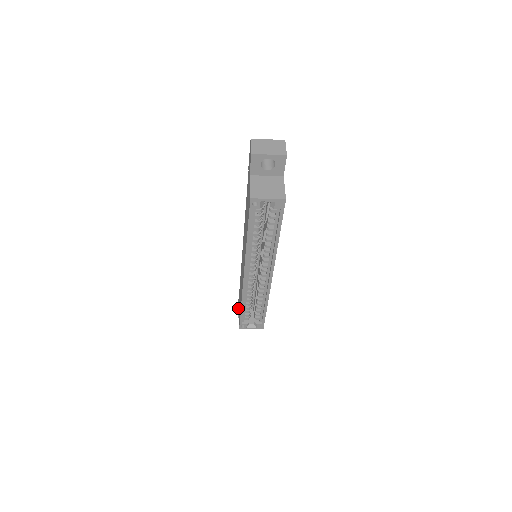
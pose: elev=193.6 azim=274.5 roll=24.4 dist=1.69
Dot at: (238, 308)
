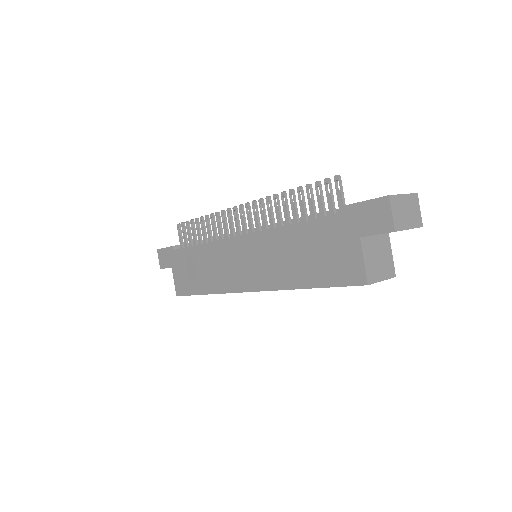
Dot at: (164, 260)
